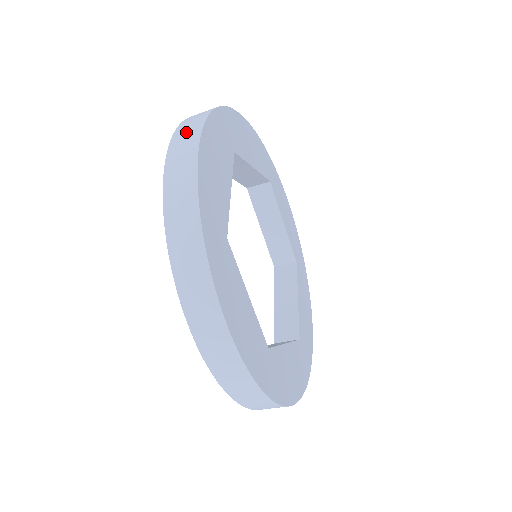
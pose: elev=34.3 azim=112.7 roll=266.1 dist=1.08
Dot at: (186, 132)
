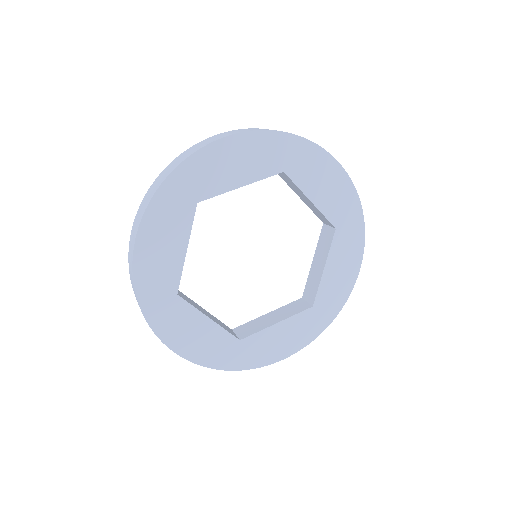
Dot at: occluded
